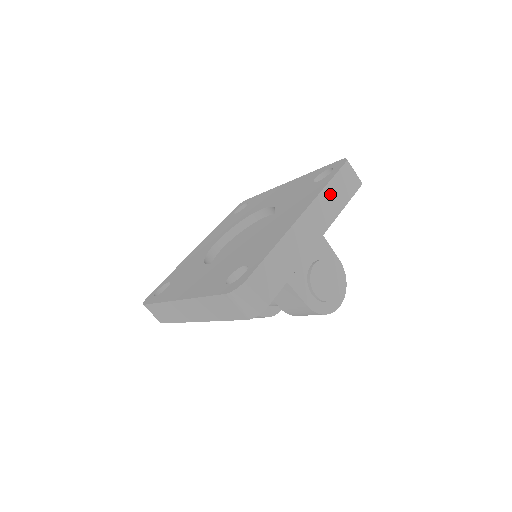
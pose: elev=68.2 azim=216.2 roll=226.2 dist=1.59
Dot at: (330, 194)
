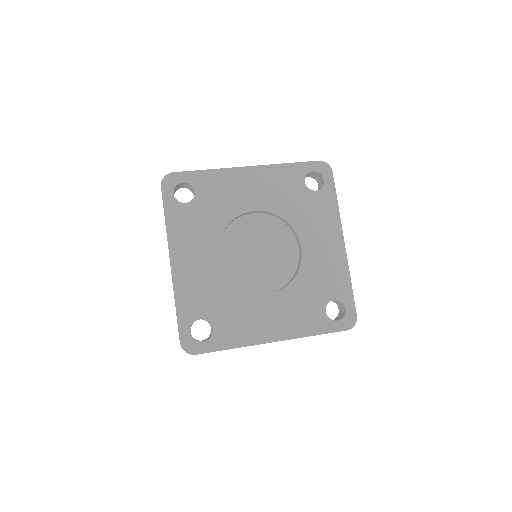
Dot at: occluded
